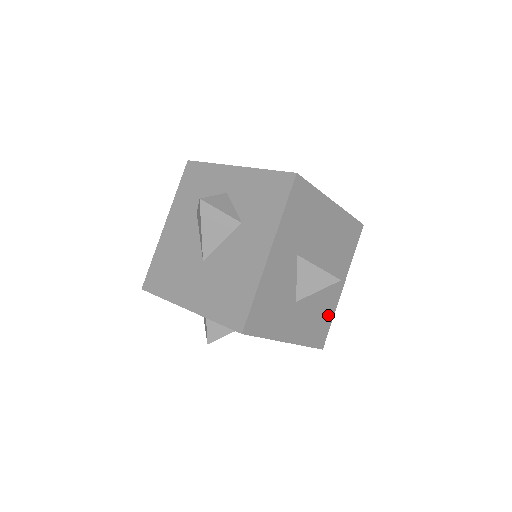
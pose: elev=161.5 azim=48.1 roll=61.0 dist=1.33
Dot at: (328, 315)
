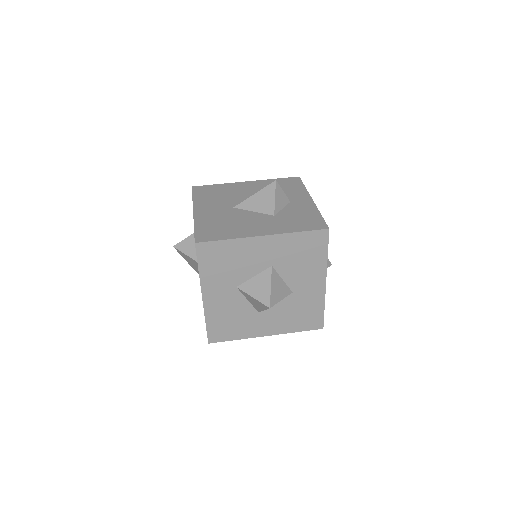
Dot at: (238, 332)
